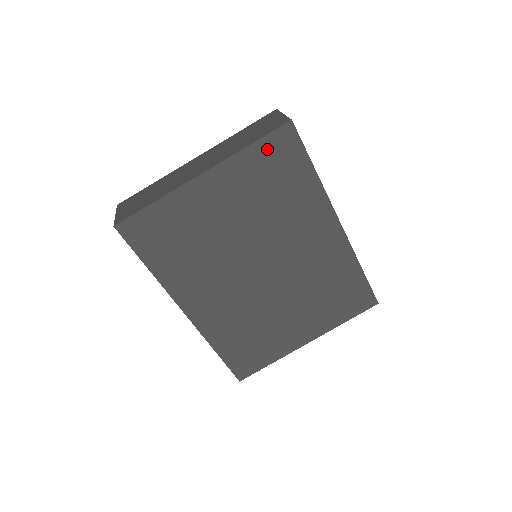
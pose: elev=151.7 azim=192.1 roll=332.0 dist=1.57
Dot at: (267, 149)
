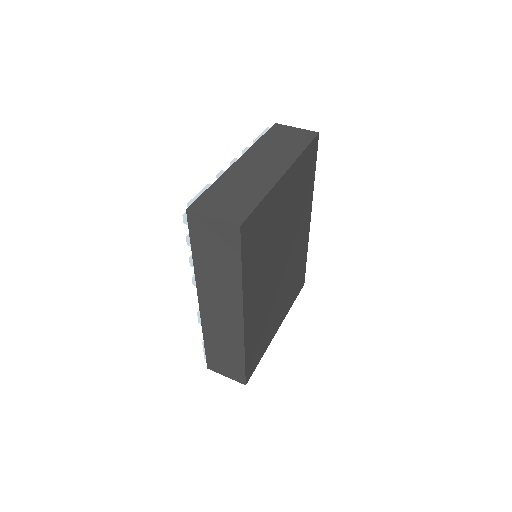
Dot at: (308, 154)
